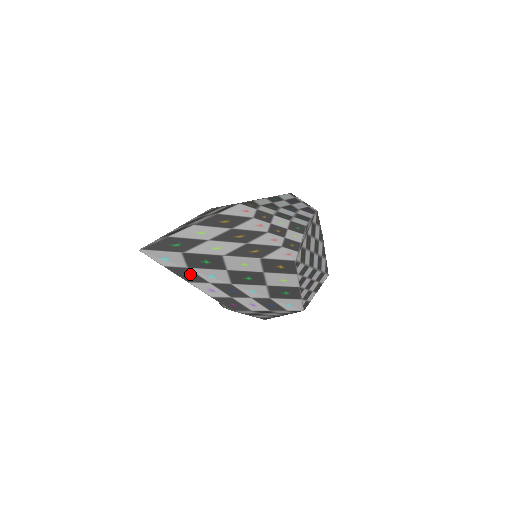
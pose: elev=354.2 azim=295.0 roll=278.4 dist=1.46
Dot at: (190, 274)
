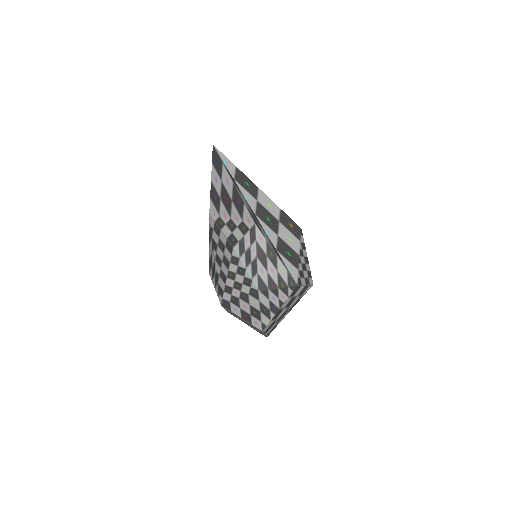
Dot at: (235, 182)
